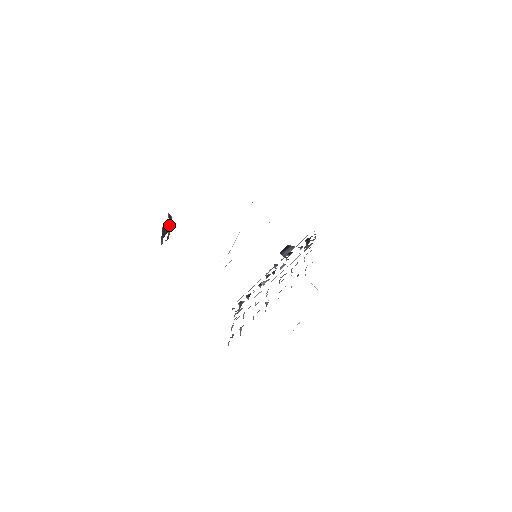
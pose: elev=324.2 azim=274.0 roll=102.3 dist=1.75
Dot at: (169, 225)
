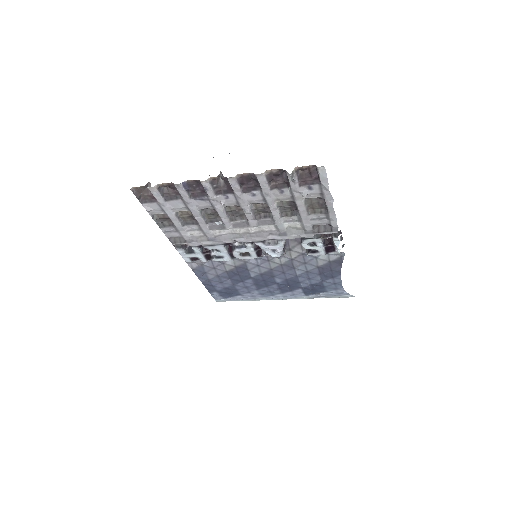
Dot at: (229, 153)
